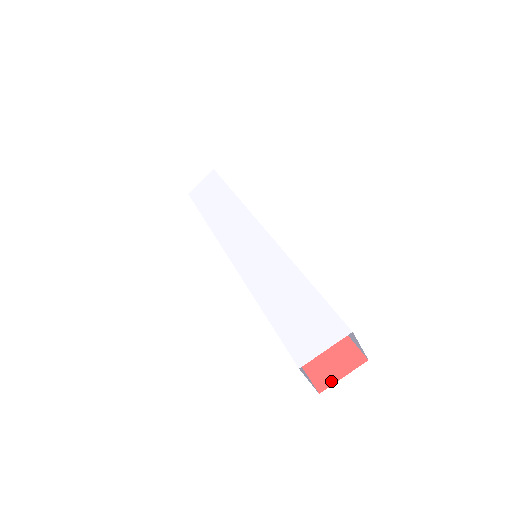
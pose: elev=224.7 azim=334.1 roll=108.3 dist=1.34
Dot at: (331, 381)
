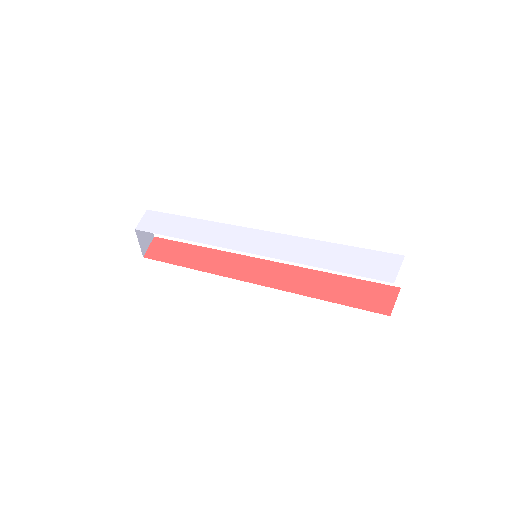
Dot at: (390, 307)
